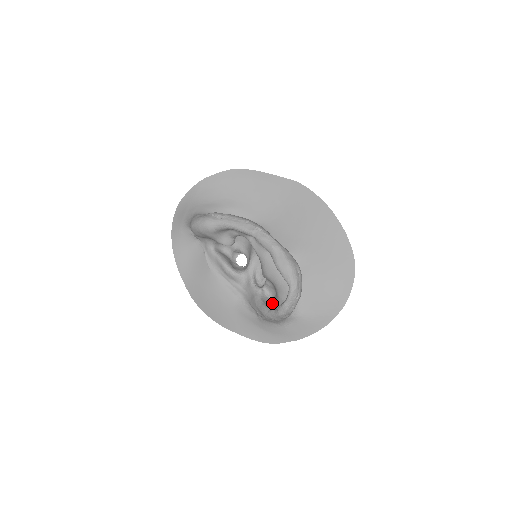
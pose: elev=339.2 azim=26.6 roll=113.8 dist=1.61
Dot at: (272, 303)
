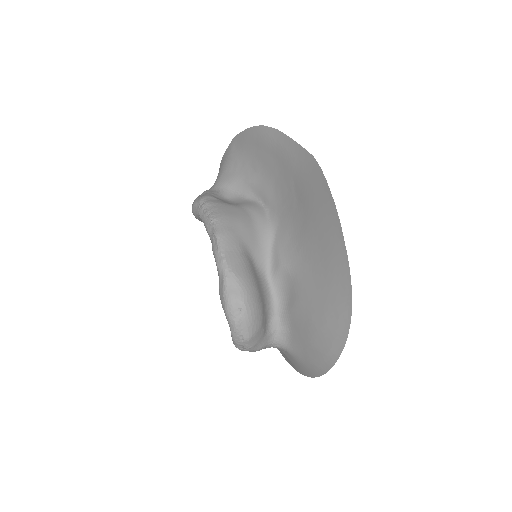
Dot at: occluded
